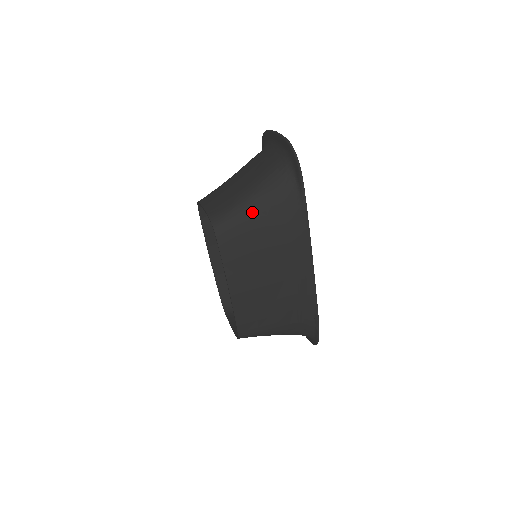
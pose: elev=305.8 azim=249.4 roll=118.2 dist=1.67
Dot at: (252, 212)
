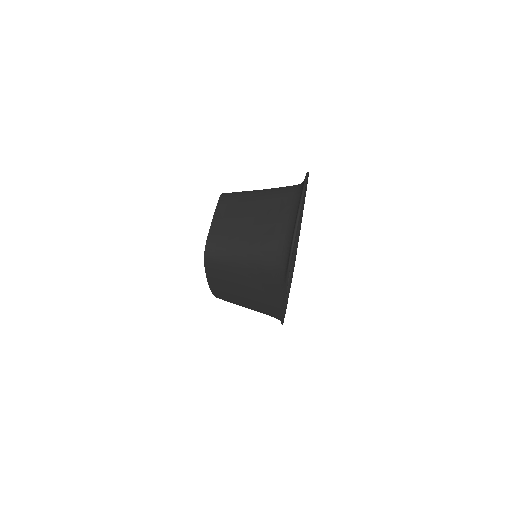
Dot at: (239, 264)
